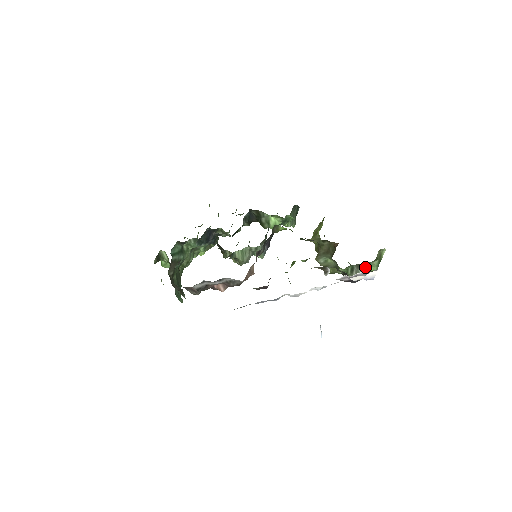
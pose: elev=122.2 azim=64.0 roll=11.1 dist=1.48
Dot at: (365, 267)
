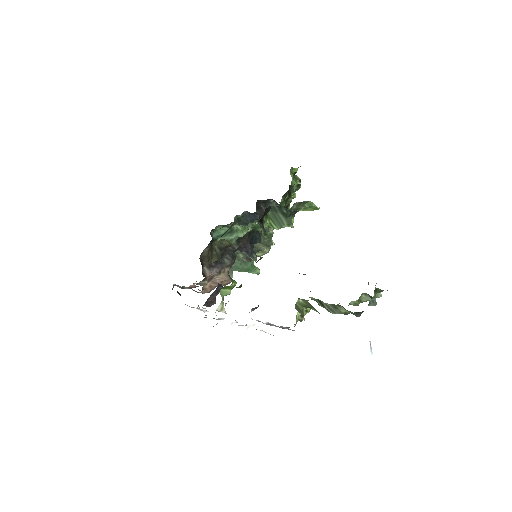
Dot at: (334, 305)
